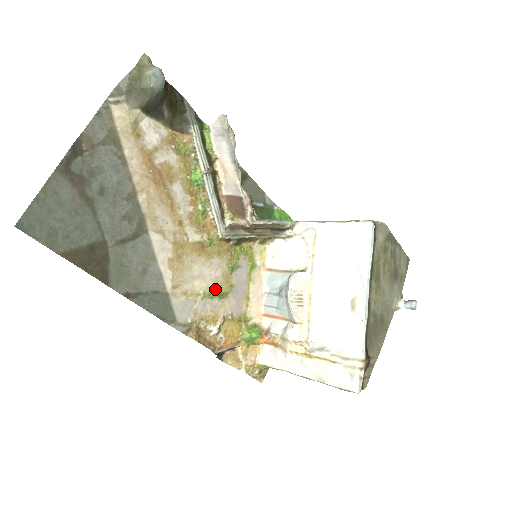
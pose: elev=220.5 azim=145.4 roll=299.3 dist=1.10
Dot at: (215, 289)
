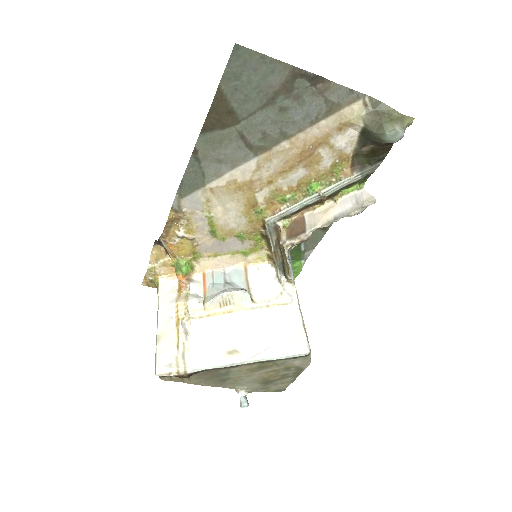
Dot at: (218, 225)
